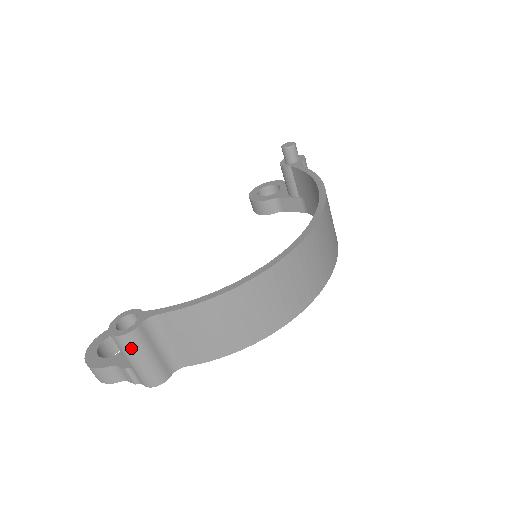
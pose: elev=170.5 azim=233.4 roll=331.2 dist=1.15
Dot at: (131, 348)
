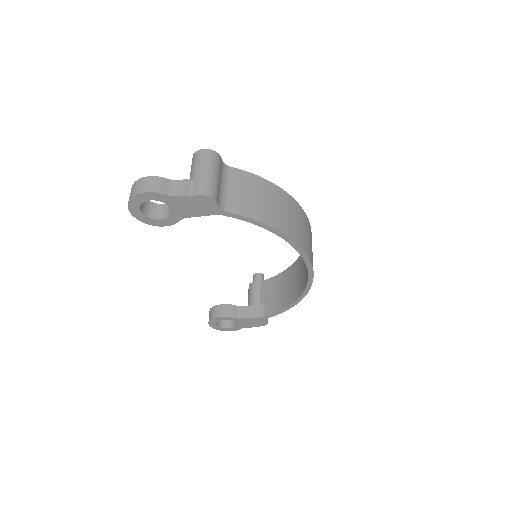
Dot at: (211, 160)
